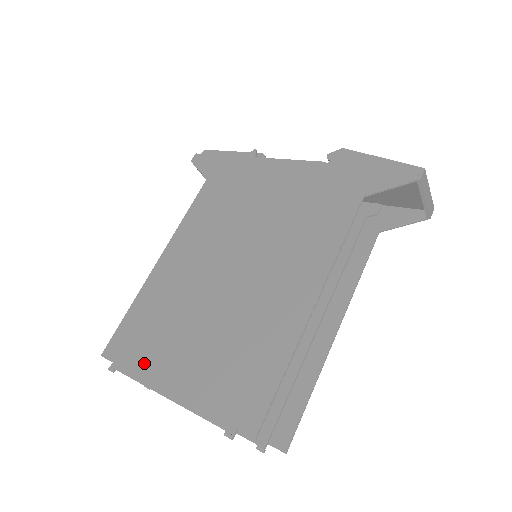
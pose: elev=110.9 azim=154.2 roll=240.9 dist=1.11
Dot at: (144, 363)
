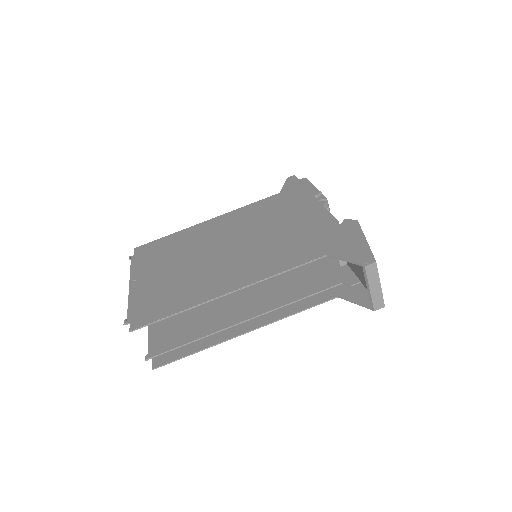
Dot at: (142, 264)
